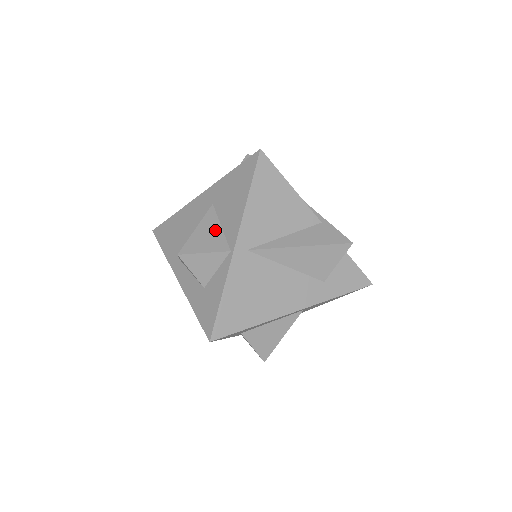
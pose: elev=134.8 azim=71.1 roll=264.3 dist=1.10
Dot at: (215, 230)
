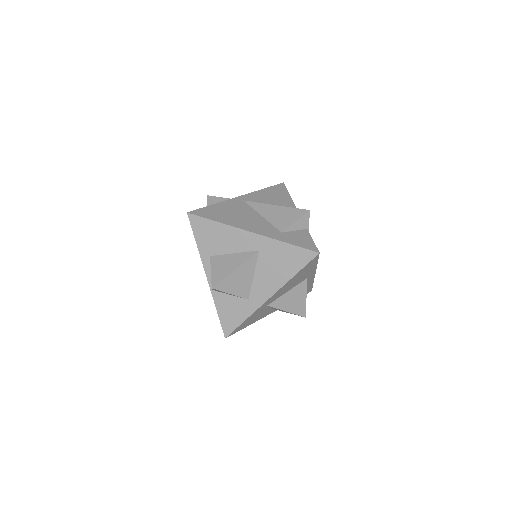
Dot at: occluded
